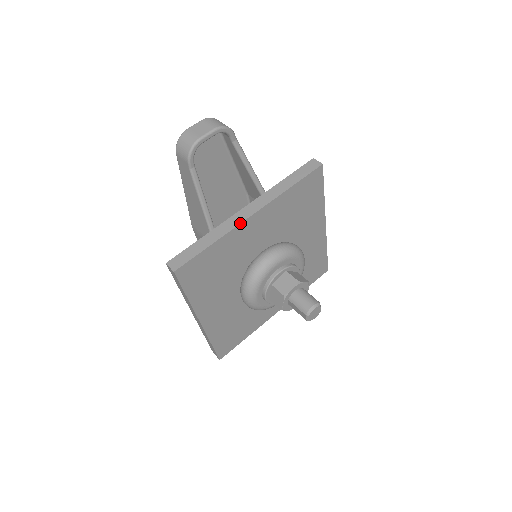
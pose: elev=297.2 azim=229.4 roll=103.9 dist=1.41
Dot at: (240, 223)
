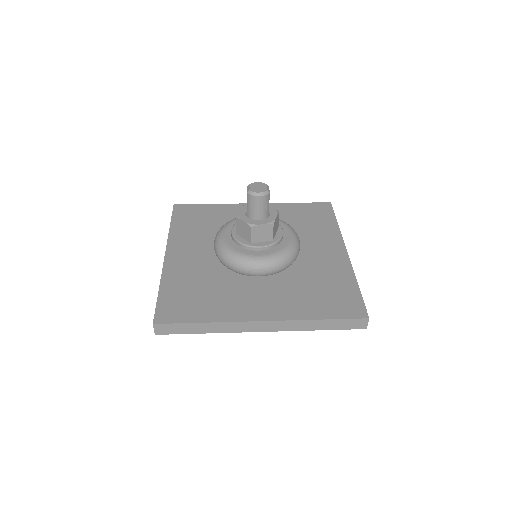
Dot at: (240, 204)
